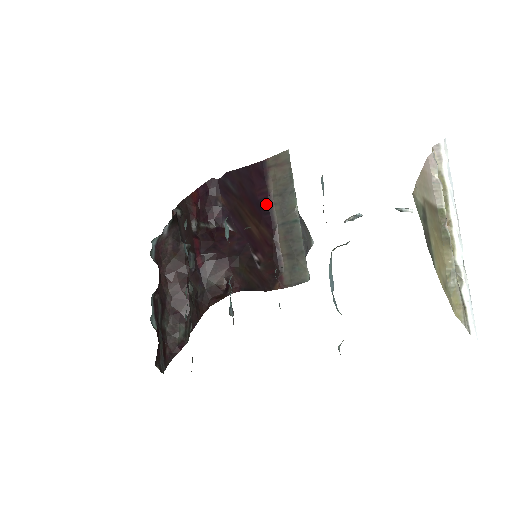
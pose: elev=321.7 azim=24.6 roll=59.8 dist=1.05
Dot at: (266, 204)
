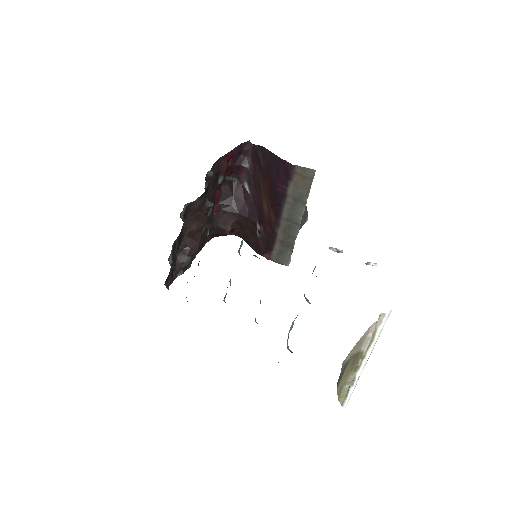
Dot at: (281, 198)
